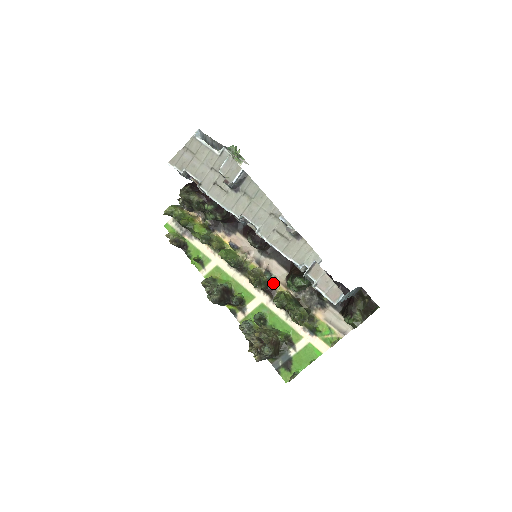
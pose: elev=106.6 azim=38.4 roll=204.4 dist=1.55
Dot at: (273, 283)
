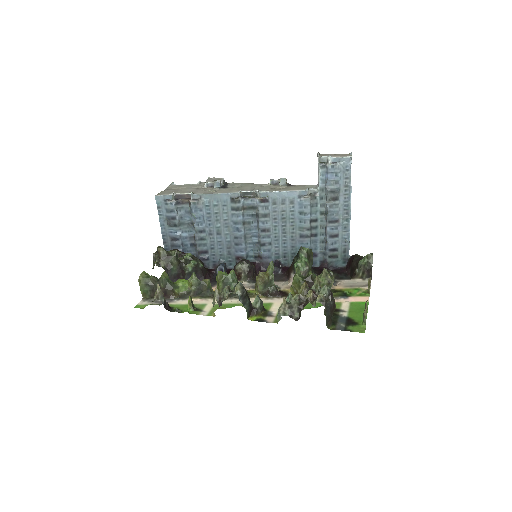
Dot at: (280, 290)
